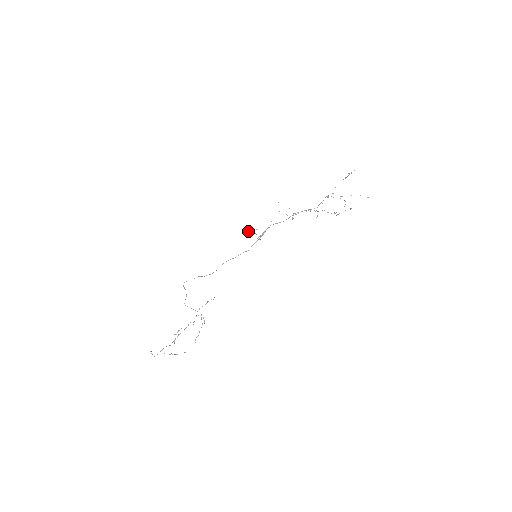
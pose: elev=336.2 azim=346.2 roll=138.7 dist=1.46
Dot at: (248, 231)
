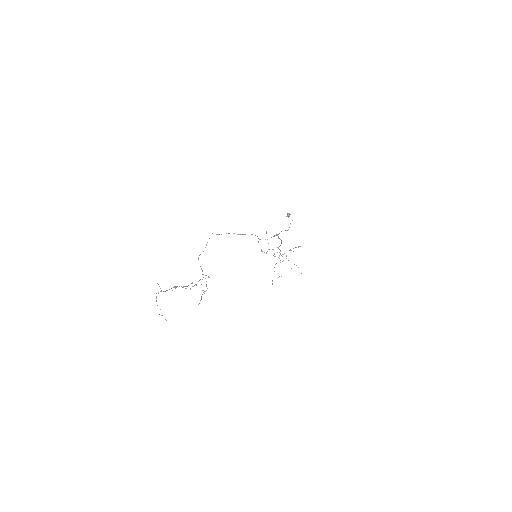
Dot at: (289, 215)
